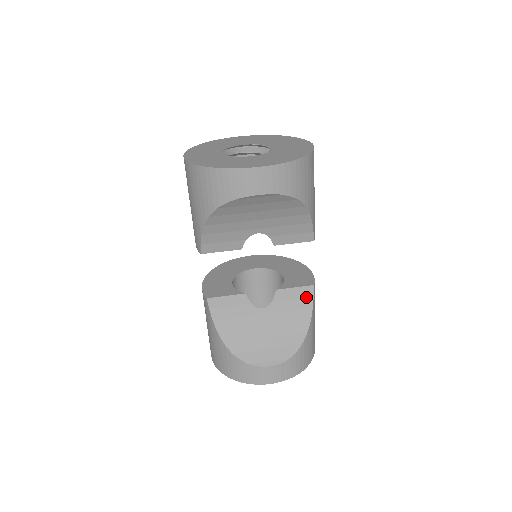
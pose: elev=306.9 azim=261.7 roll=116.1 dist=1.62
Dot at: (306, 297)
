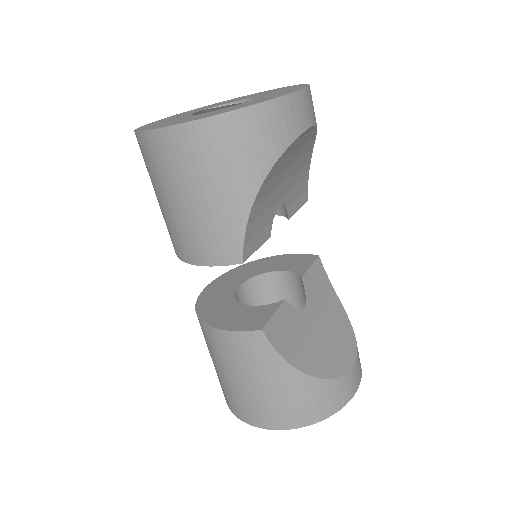
Dot at: (321, 273)
